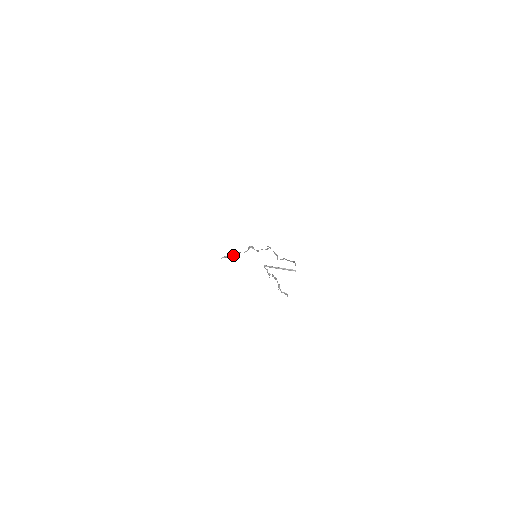
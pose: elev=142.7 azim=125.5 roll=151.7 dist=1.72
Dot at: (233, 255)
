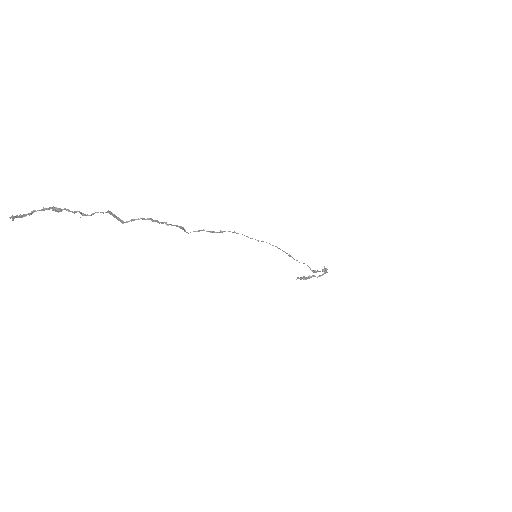
Dot at: (306, 277)
